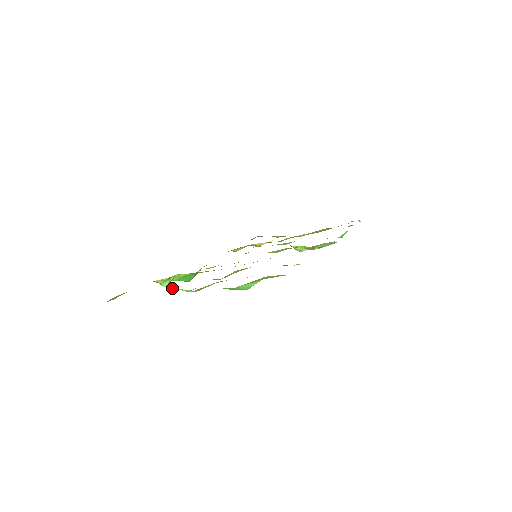
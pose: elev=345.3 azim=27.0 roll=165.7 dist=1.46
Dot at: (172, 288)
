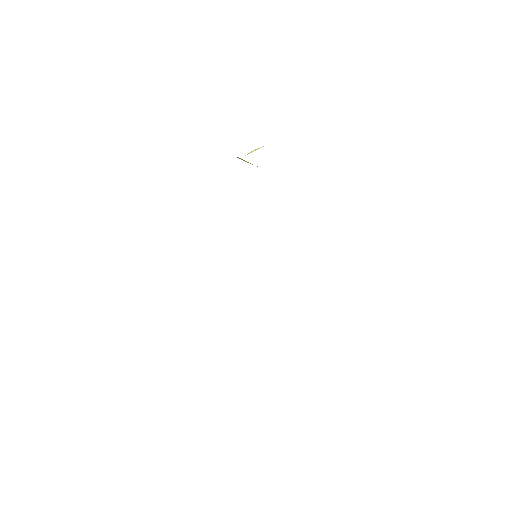
Dot at: occluded
